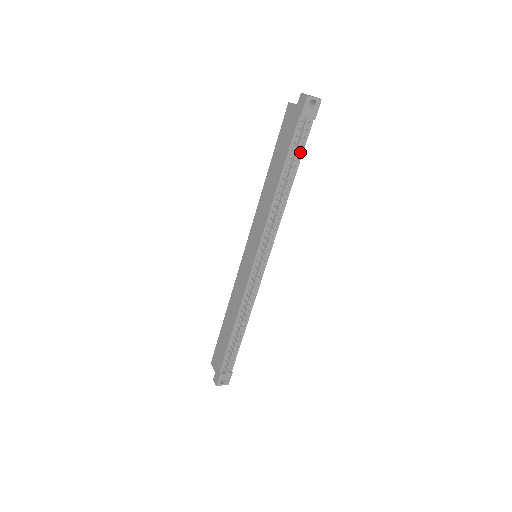
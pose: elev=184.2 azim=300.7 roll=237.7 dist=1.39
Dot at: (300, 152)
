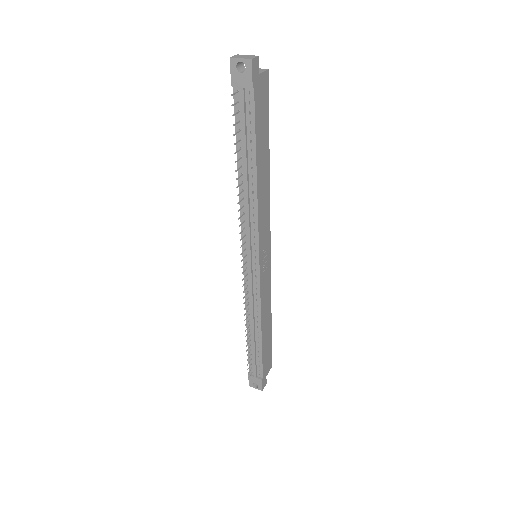
Dot at: (252, 132)
